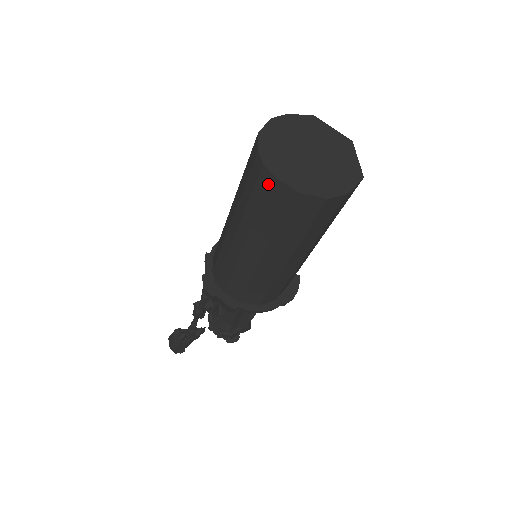
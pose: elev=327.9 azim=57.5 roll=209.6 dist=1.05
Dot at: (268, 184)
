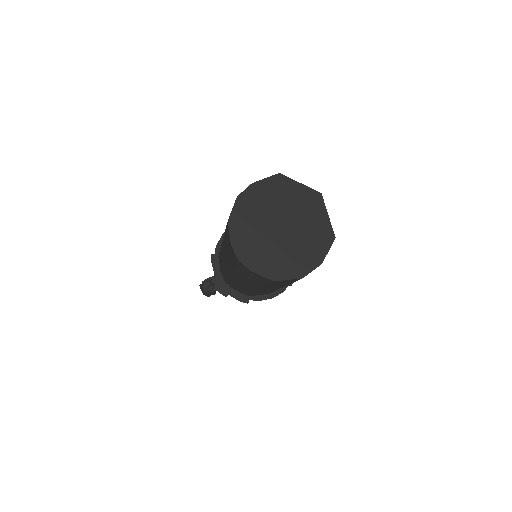
Dot at: (247, 271)
